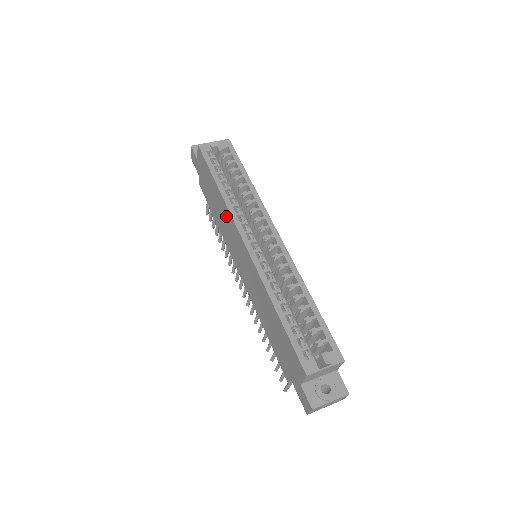
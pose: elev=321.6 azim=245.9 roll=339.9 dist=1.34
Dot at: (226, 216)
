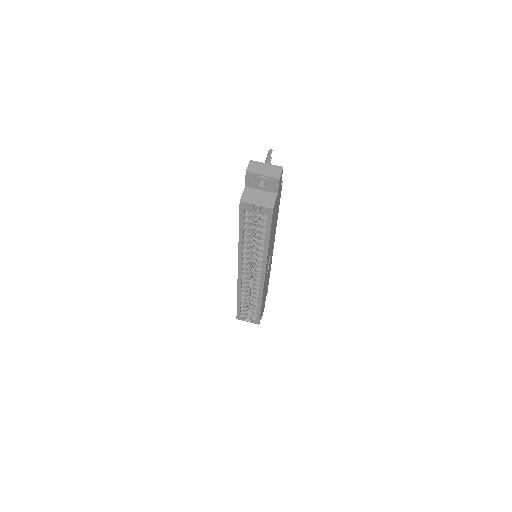
Dot at: occluded
